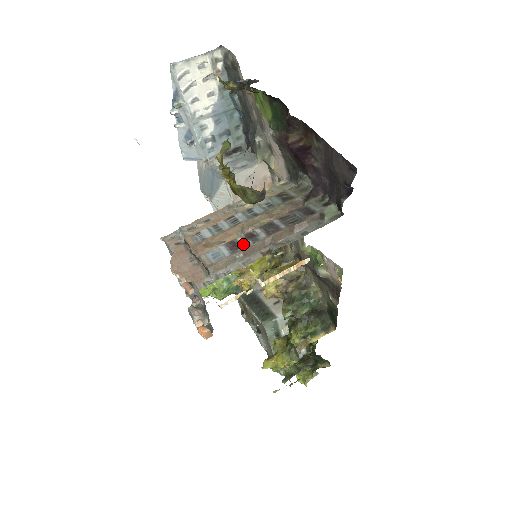
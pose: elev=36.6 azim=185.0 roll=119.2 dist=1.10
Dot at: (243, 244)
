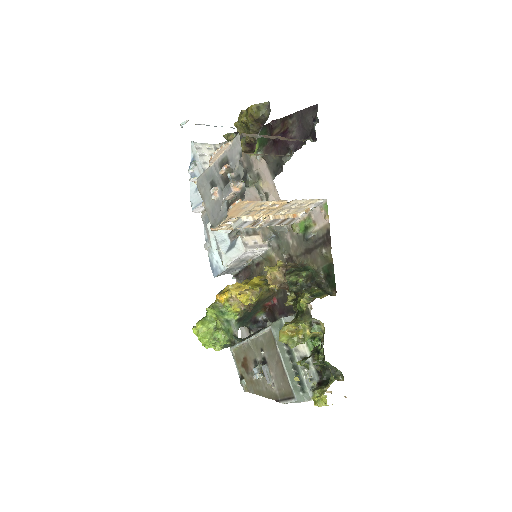
Dot at: occluded
